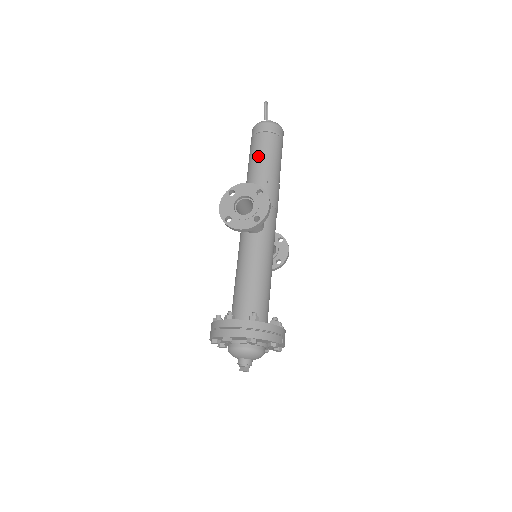
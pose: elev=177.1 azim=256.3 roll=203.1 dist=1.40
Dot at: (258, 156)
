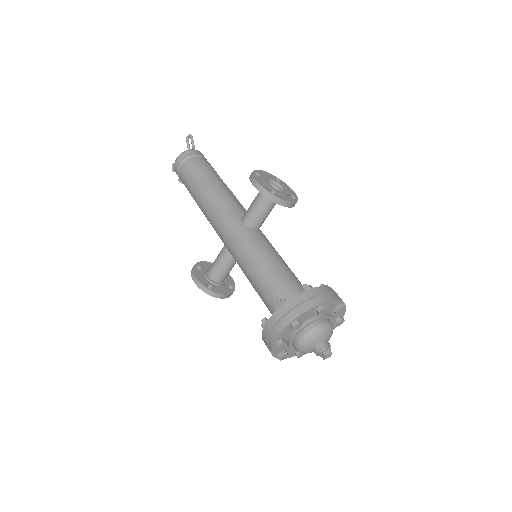
Dot at: (211, 172)
